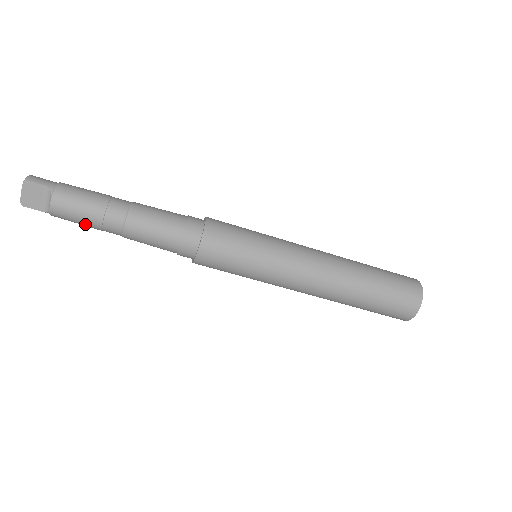
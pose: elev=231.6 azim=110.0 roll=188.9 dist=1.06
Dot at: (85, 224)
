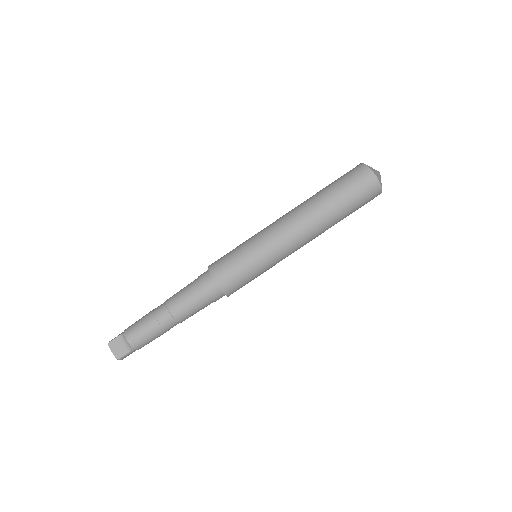
Dot at: (152, 334)
